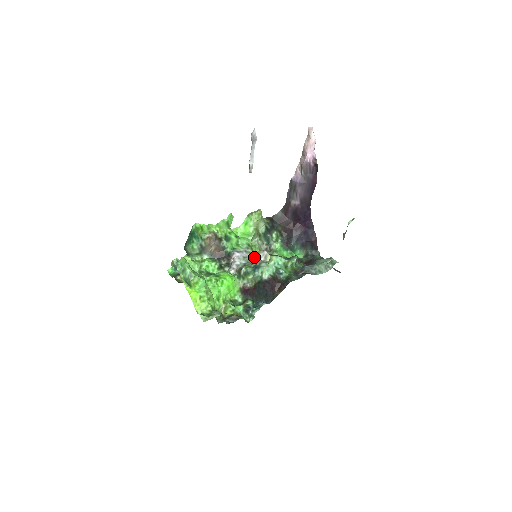
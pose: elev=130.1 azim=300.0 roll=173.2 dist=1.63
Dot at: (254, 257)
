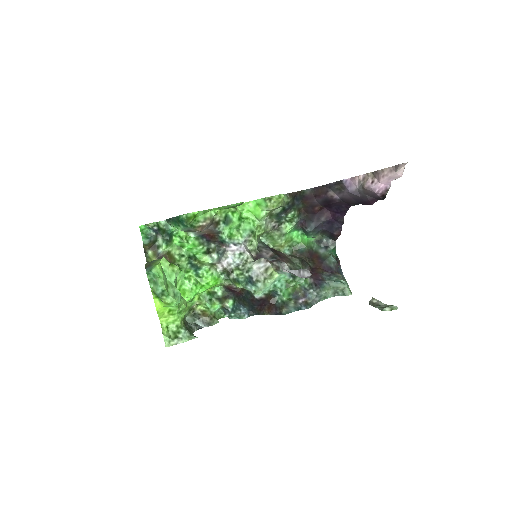
Dot at: (254, 248)
